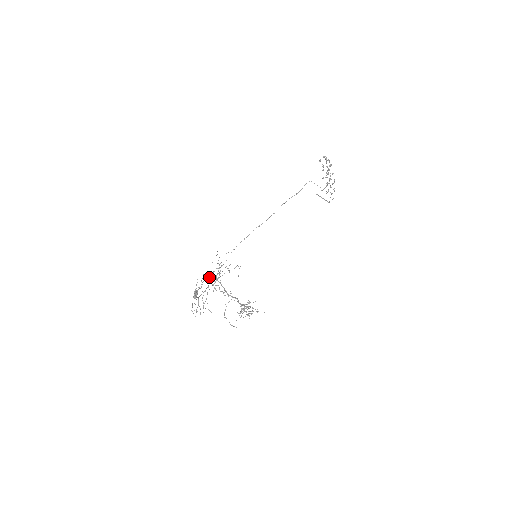
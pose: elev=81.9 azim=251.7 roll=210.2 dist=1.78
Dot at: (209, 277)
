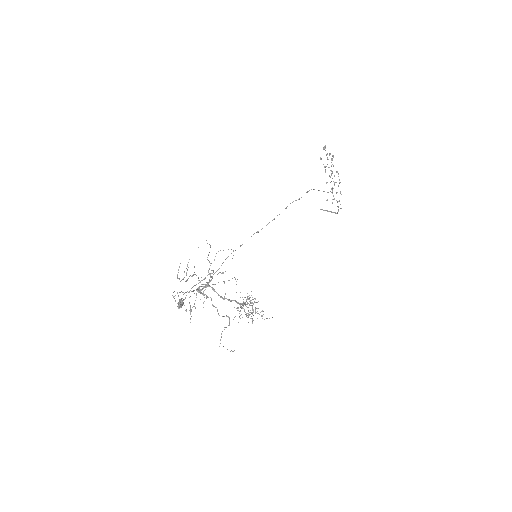
Dot at: occluded
